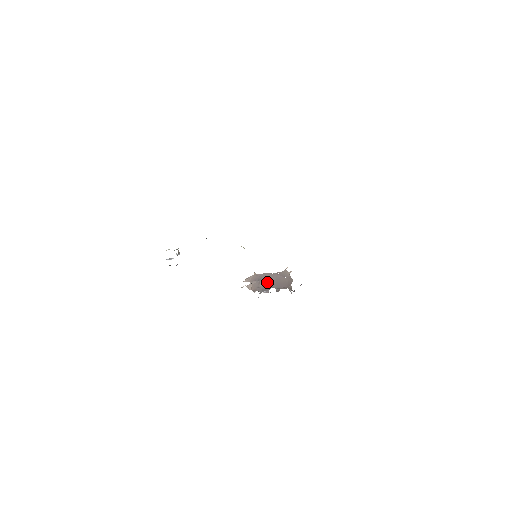
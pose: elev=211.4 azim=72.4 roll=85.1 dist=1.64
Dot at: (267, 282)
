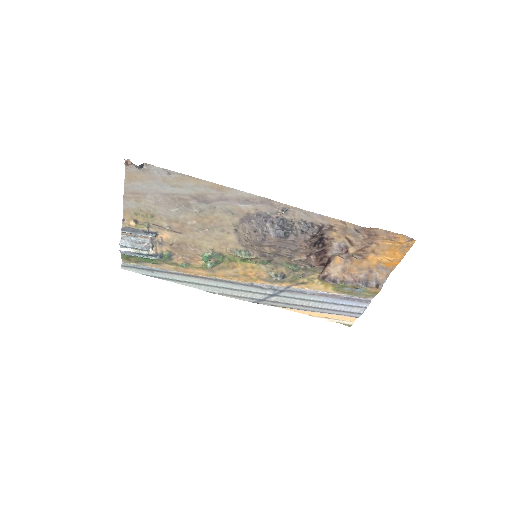
Dot at: occluded
